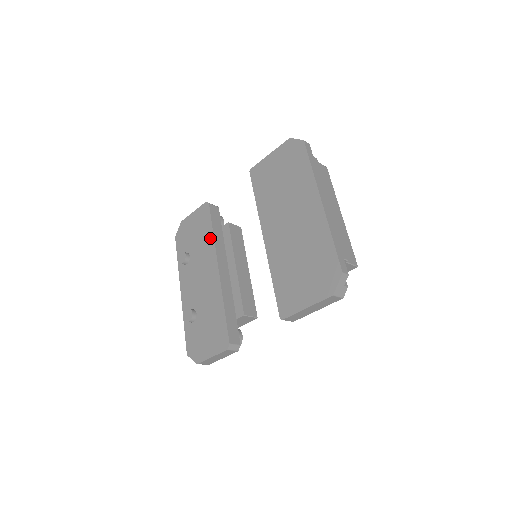
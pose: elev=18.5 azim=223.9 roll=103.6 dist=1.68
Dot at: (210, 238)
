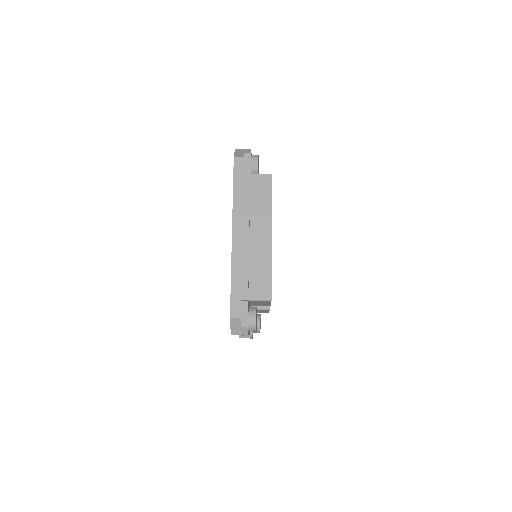
Dot at: occluded
